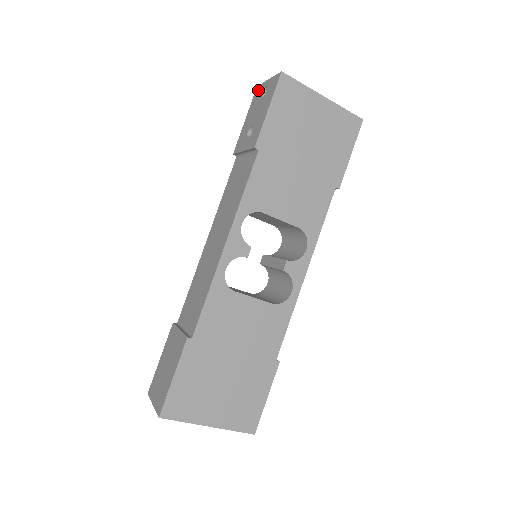
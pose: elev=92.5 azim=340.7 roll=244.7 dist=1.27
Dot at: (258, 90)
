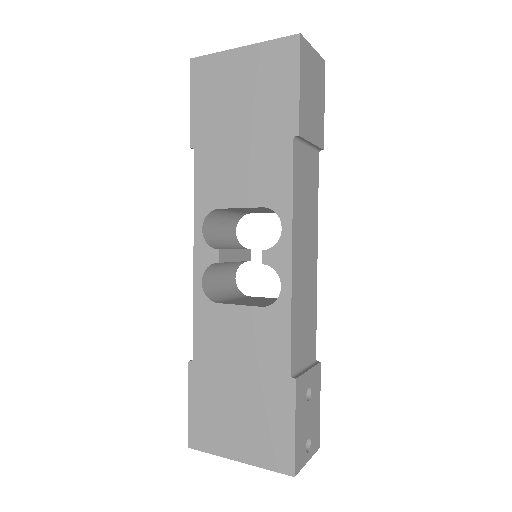
Dot at: occluded
